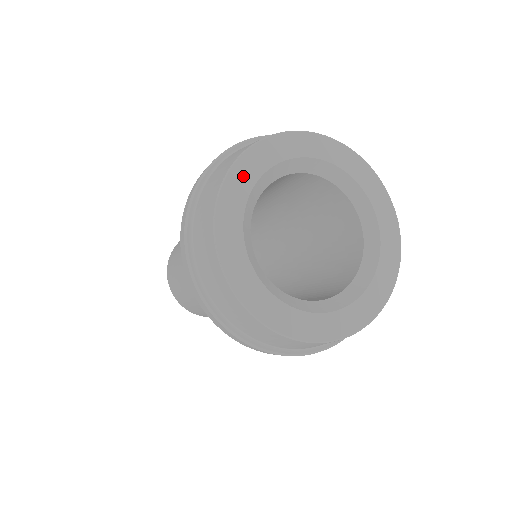
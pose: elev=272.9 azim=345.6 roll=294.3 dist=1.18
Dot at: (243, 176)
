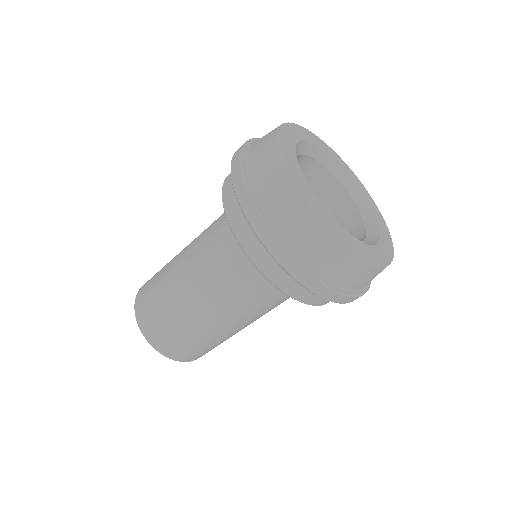
Dot at: (289, 156)
